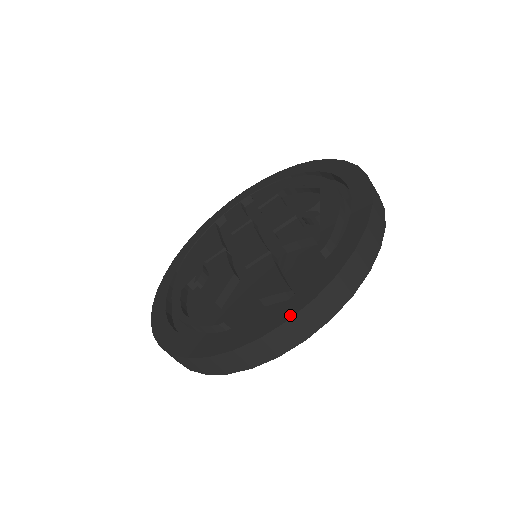
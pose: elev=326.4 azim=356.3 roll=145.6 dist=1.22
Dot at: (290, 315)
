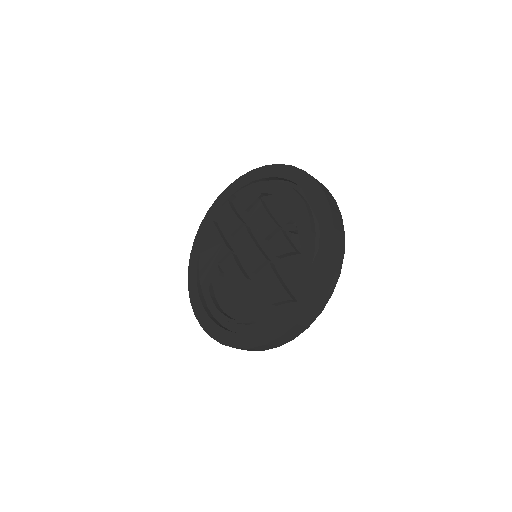
Dot at: (296, 320)
